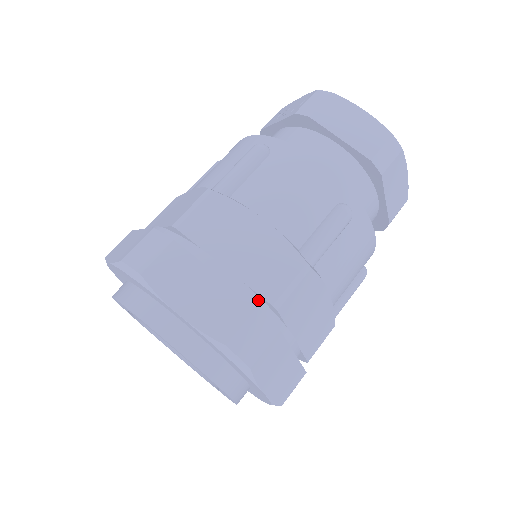
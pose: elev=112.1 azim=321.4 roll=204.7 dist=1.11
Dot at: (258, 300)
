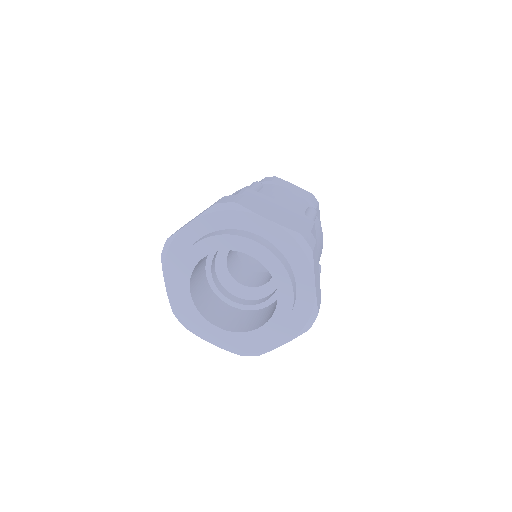
Dot at: occluded
